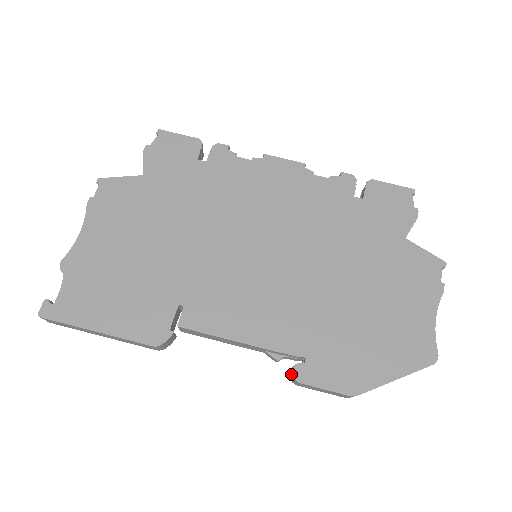
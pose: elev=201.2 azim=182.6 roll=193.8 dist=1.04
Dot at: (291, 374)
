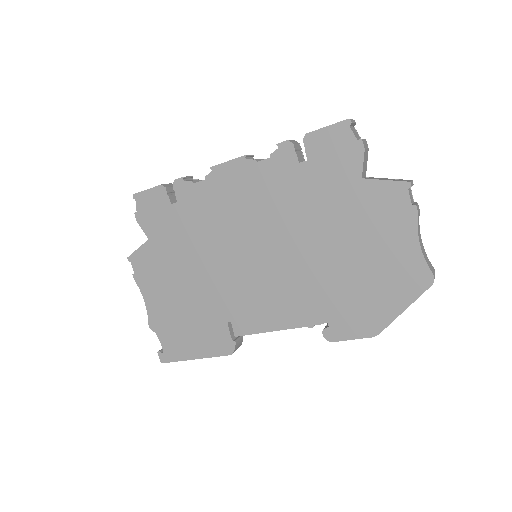
Dot at: (325, 335)
